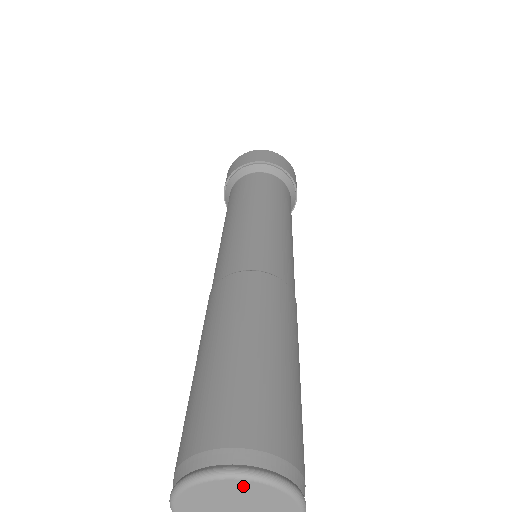
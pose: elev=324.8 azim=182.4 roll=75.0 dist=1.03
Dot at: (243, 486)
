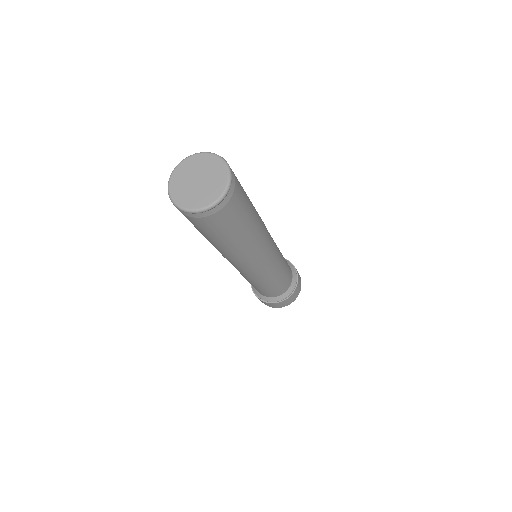
Dot at: (216, 162)
